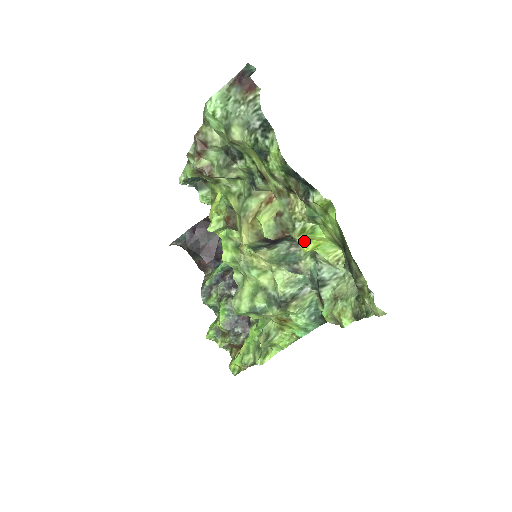
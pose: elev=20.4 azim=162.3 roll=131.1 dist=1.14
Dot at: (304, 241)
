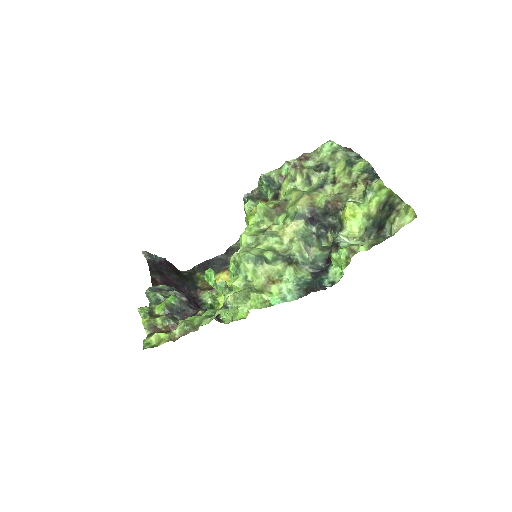
Dot at: (351, 207)
